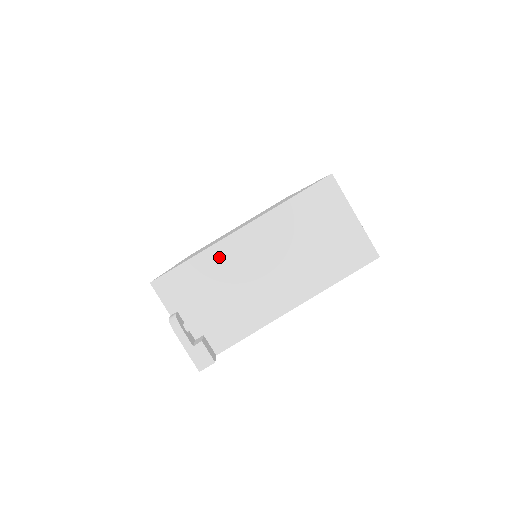
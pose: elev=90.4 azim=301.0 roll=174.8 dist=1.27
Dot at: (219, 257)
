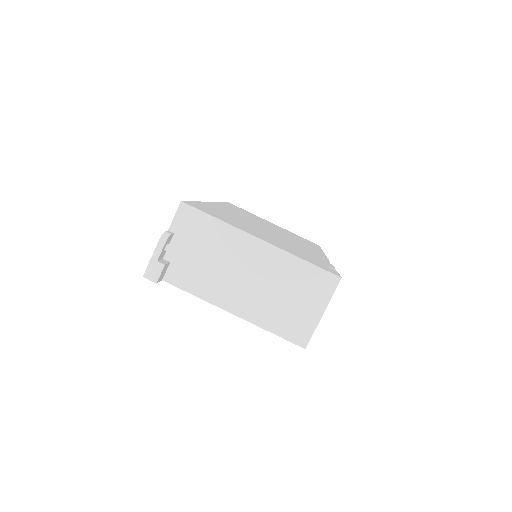
Dot at: (231, 237)
